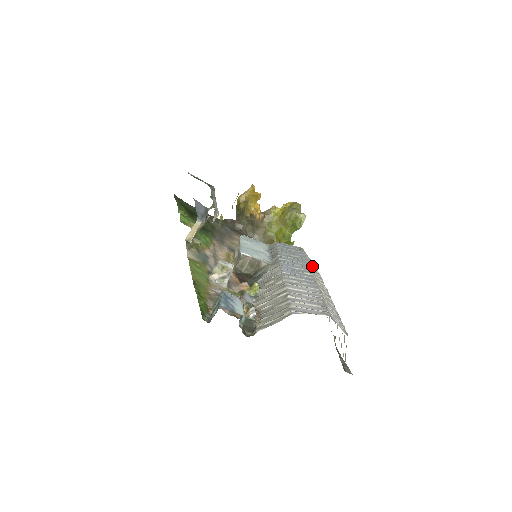
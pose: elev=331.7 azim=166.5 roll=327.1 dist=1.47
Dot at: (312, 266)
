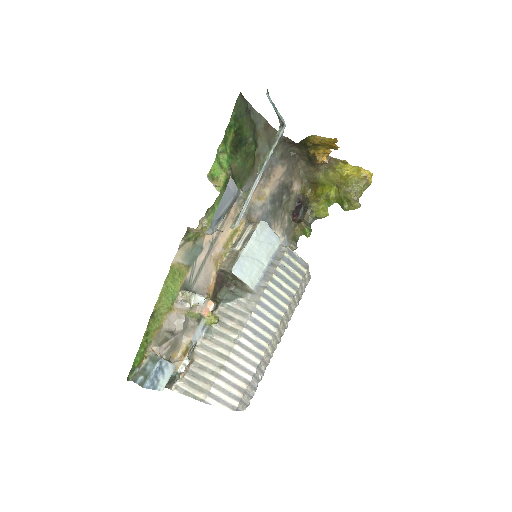
Dot at: (295, 298)
